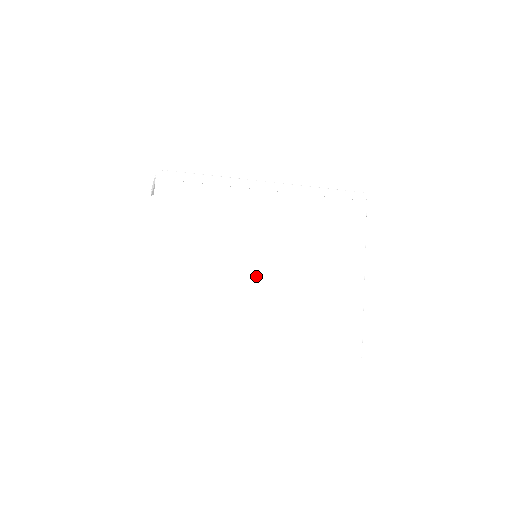
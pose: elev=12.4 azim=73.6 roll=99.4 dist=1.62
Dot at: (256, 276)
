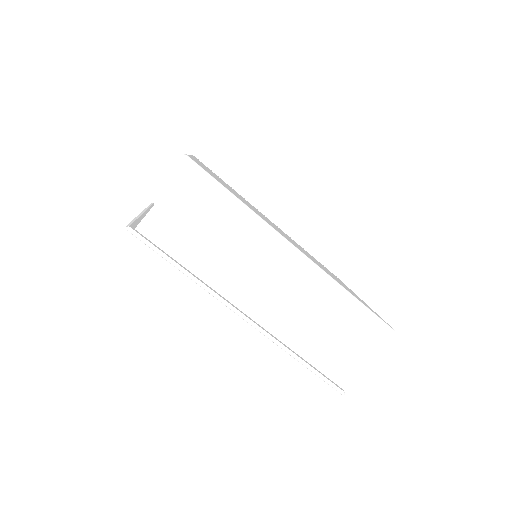
Dot at: occluded
